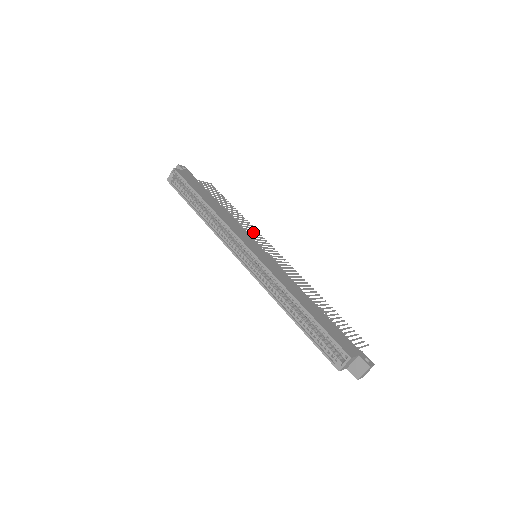
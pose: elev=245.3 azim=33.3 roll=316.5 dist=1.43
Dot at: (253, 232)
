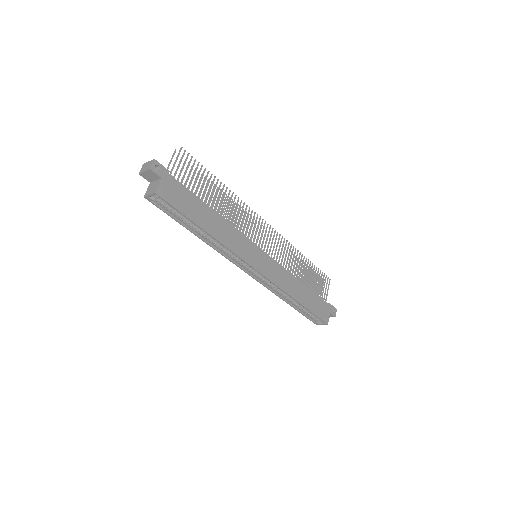
Dot at: (244, 215)
